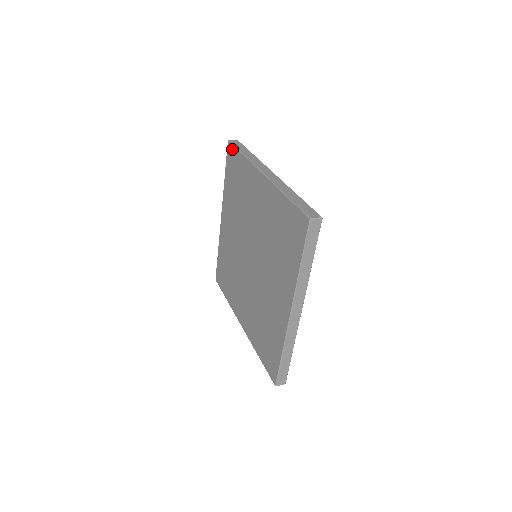
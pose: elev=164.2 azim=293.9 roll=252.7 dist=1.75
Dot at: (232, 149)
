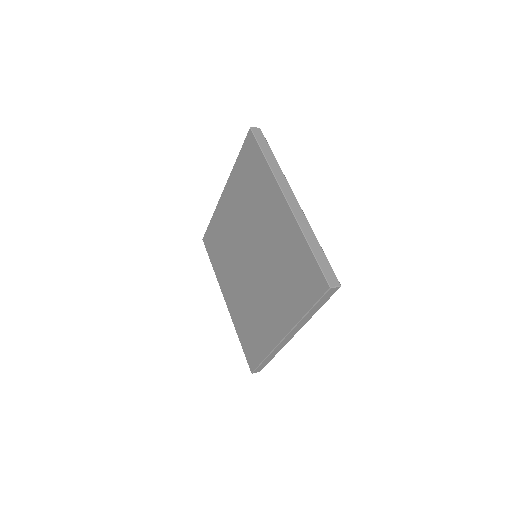
Dot at: (253, 142)
